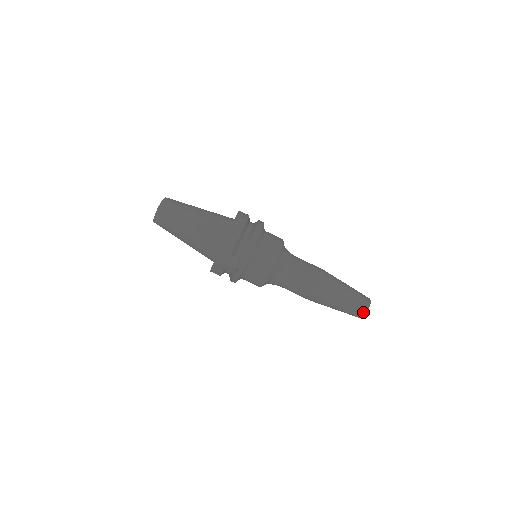
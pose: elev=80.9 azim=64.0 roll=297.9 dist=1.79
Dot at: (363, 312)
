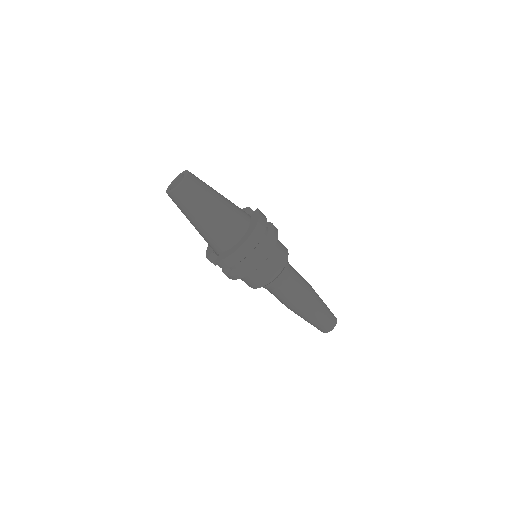
Dot at: (322, 331)
